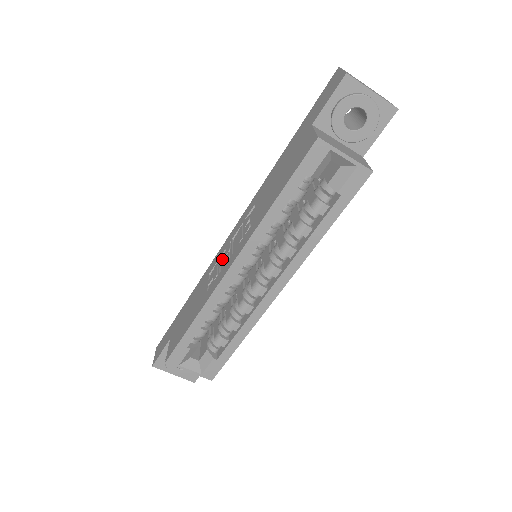
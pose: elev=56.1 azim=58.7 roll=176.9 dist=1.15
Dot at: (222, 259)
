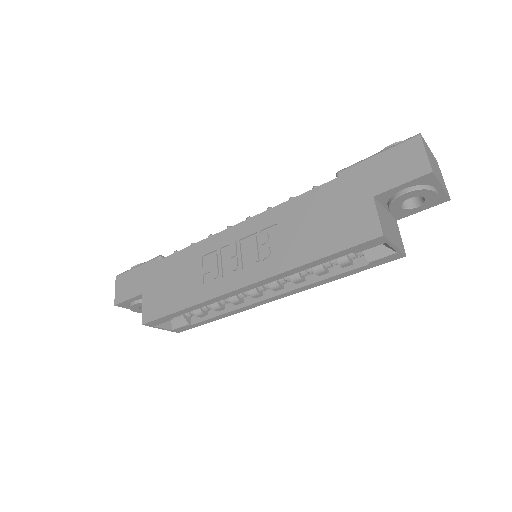
Dot at: (223, 254)
